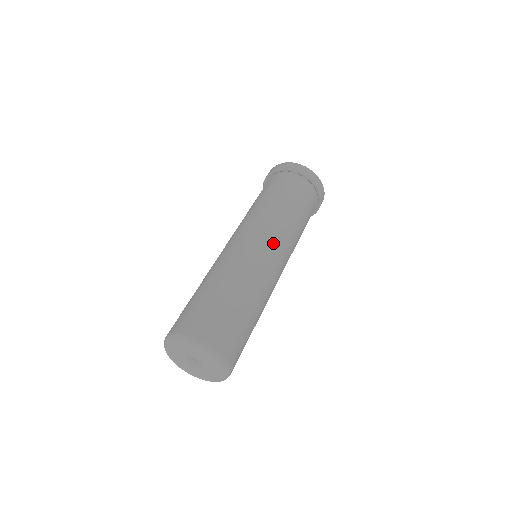
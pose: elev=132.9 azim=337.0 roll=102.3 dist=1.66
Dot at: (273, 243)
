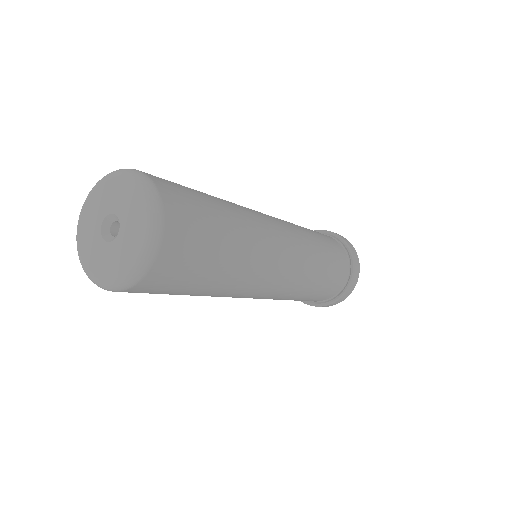
Dot at: occluded
